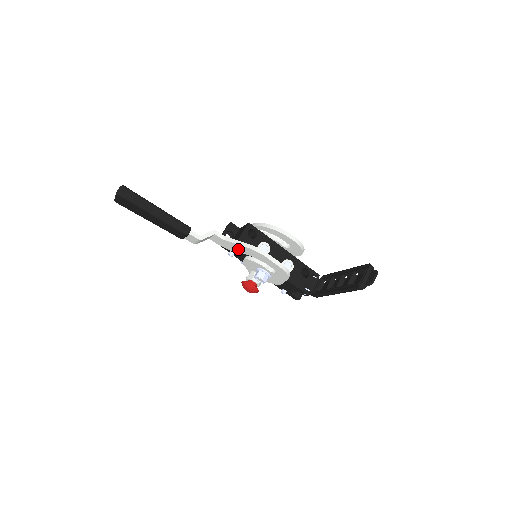
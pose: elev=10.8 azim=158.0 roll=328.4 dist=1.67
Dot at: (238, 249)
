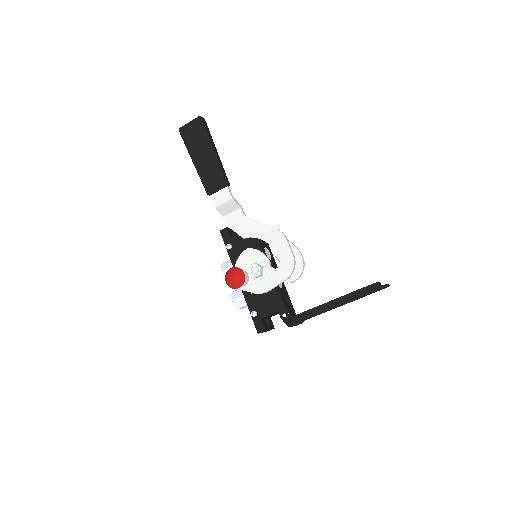
Dot at: (254, 230)
